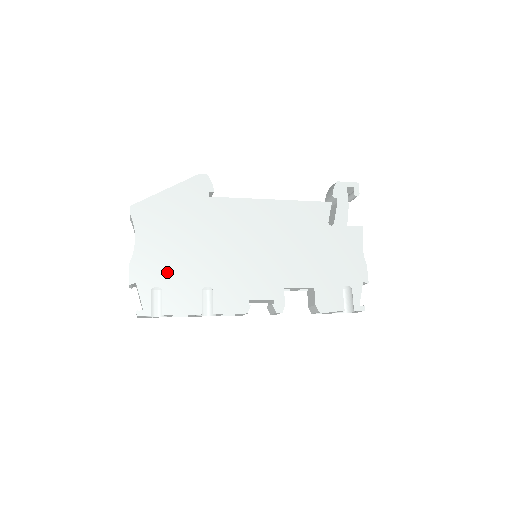
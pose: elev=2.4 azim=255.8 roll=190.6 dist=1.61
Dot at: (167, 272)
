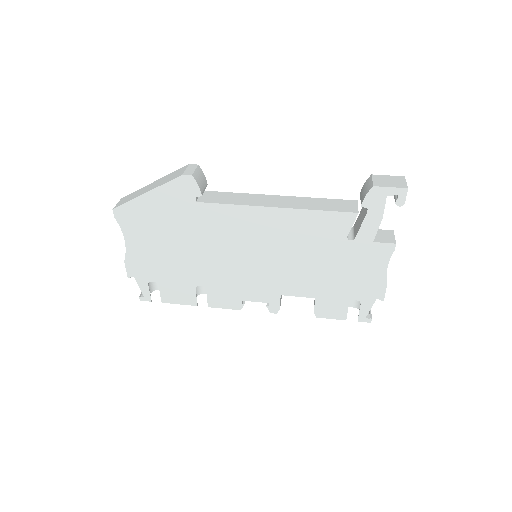
Dot at: (160, 271)
